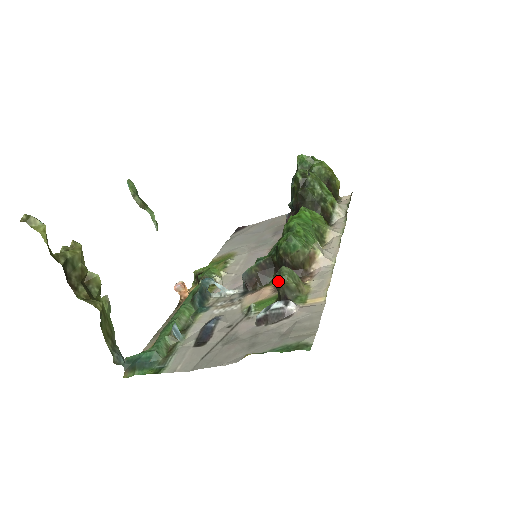
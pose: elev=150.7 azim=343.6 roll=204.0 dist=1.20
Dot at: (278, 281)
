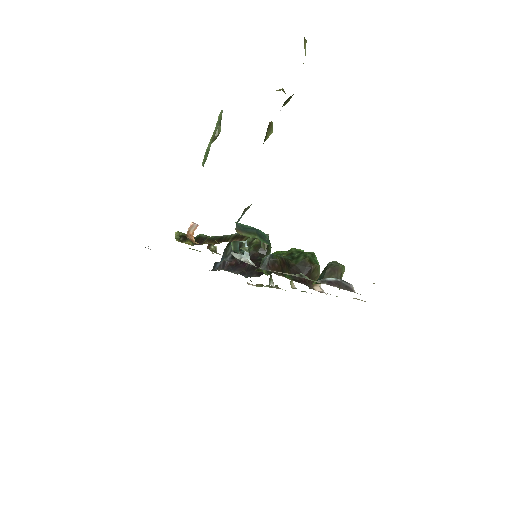
Dot at: (336, 267)
